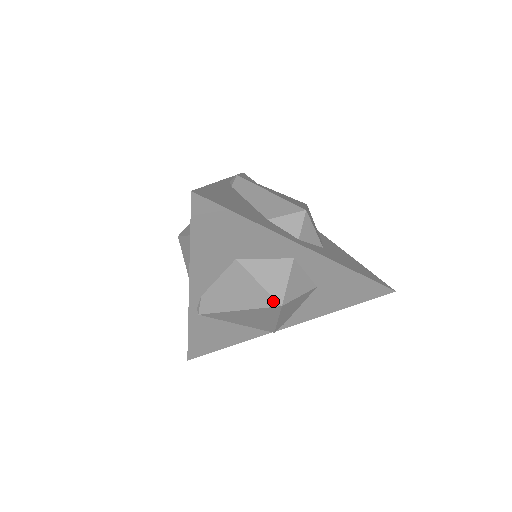
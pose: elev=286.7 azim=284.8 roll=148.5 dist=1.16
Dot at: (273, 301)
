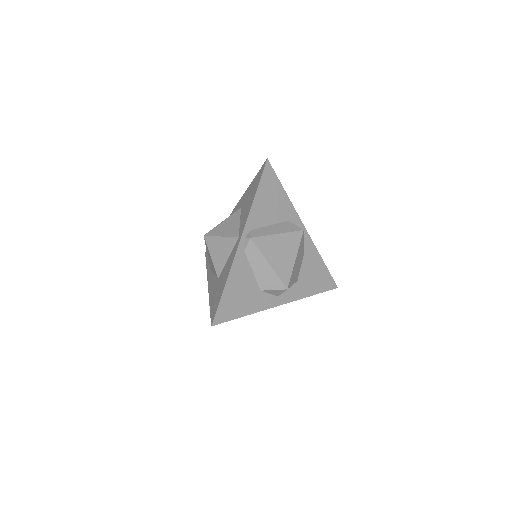
Dot at: occluded
